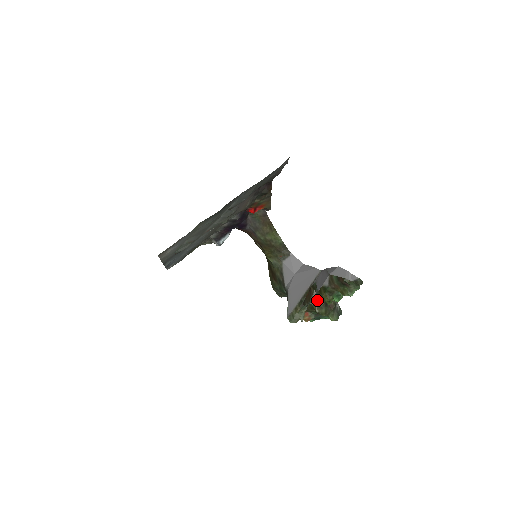
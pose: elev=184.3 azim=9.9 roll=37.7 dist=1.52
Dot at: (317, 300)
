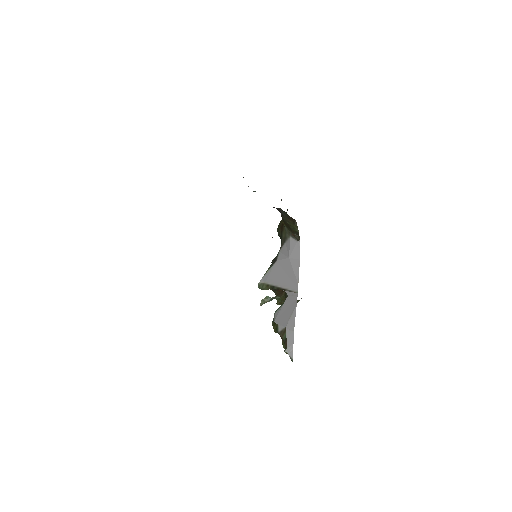
Dot at: (282, 300)
